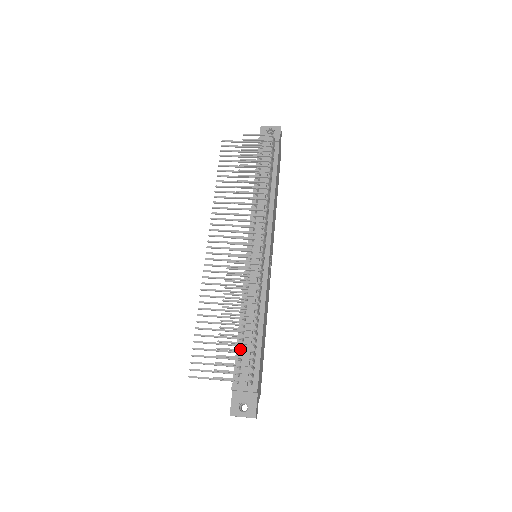
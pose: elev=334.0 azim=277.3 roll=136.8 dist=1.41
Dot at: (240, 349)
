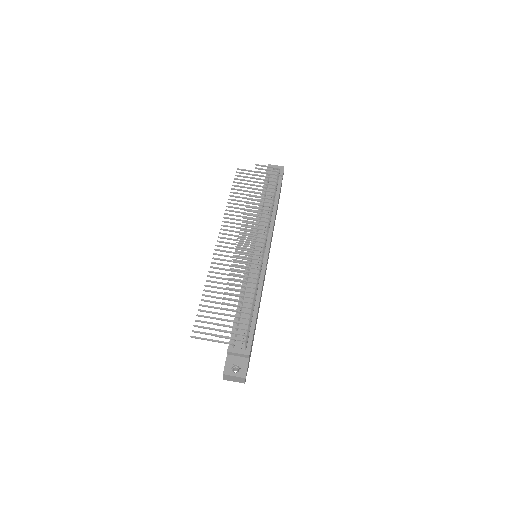
Dot at: (240, 316)
